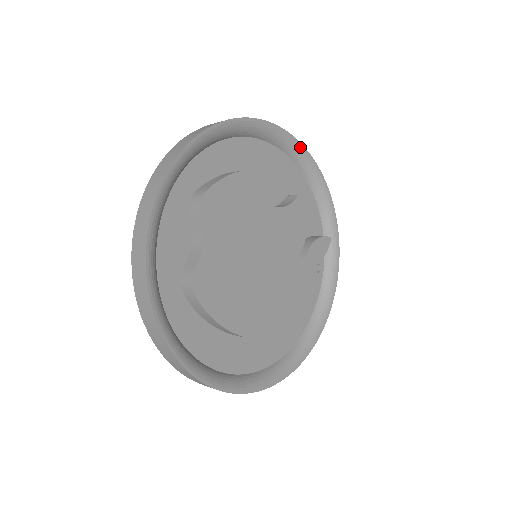
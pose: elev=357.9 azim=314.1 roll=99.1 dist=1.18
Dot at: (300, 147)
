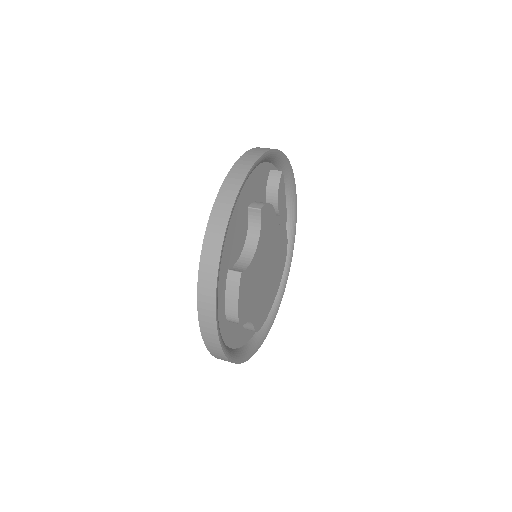
Dot at: (242, 187)
